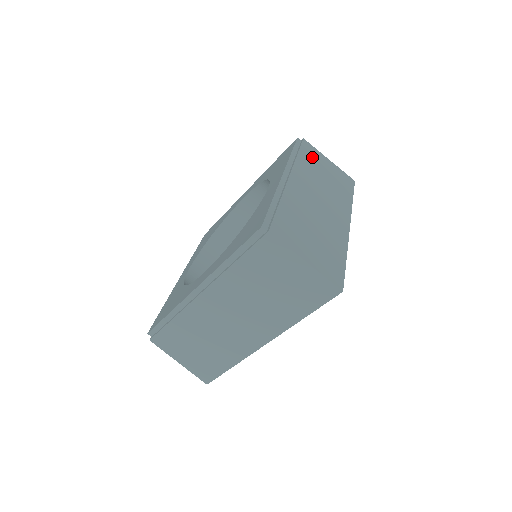
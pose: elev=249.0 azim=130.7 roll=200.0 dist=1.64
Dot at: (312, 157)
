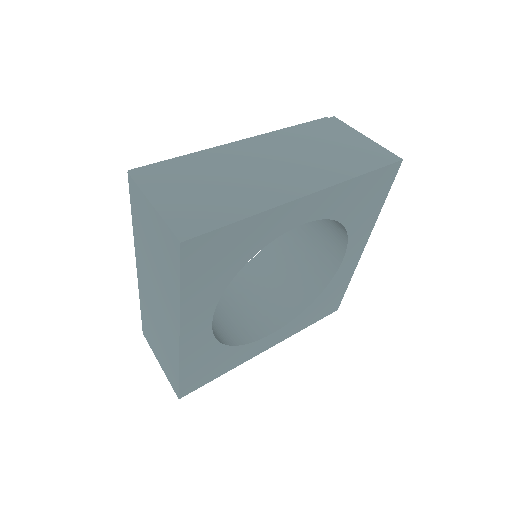
Dot at: occluded
